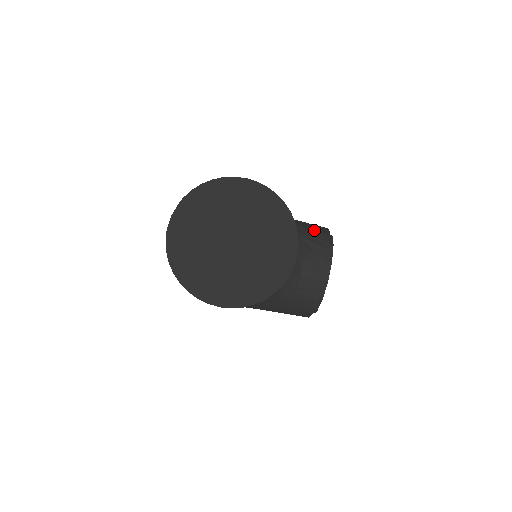
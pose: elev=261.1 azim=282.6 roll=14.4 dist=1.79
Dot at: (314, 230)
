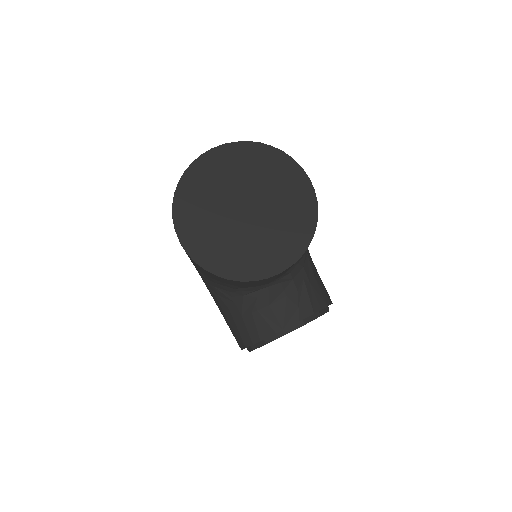
Dot at: (320, 289)
